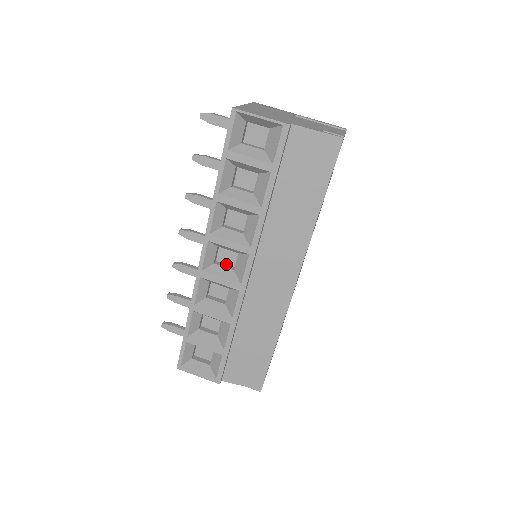
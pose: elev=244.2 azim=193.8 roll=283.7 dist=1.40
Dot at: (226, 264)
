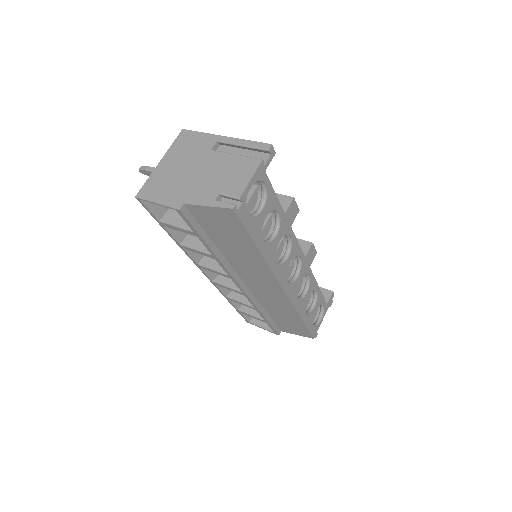
Dot at: occluded
